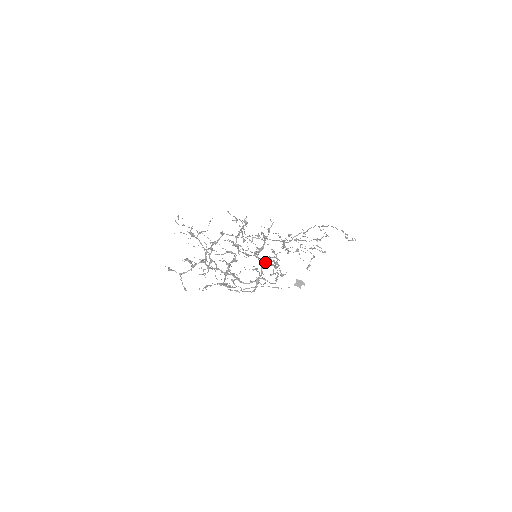
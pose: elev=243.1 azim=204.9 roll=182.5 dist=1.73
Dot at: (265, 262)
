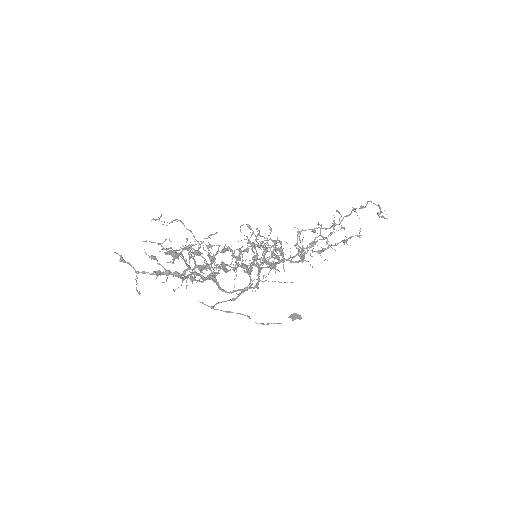
Dot at: (265, 280)
